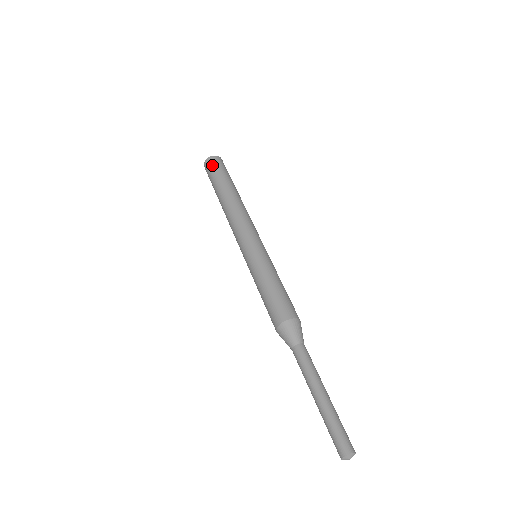
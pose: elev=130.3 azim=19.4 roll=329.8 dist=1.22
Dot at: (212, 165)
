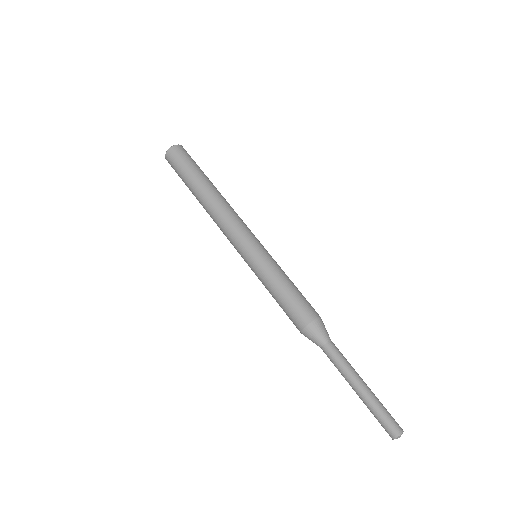
Dot at: (173, 162)
